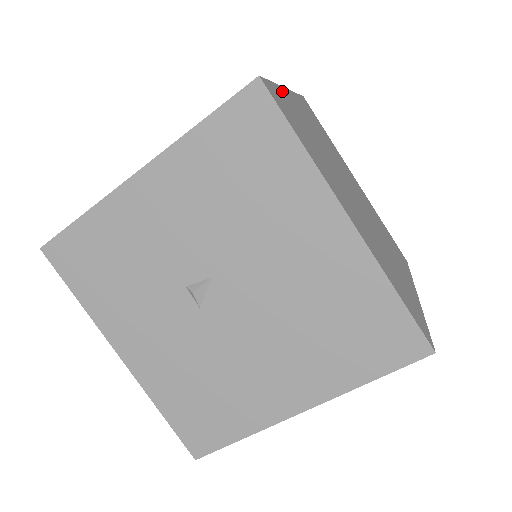
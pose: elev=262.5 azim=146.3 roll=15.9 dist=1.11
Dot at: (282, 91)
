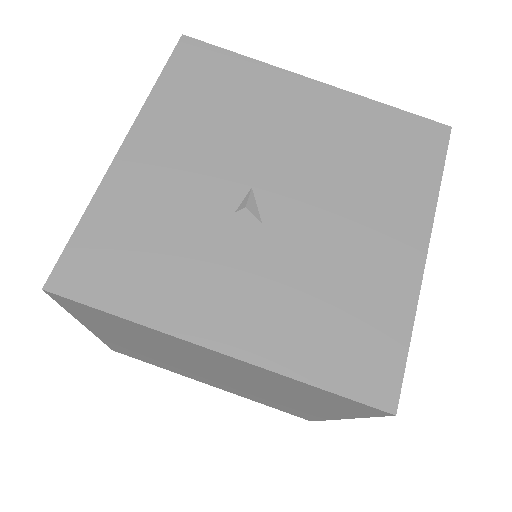
Dot at: occluded
